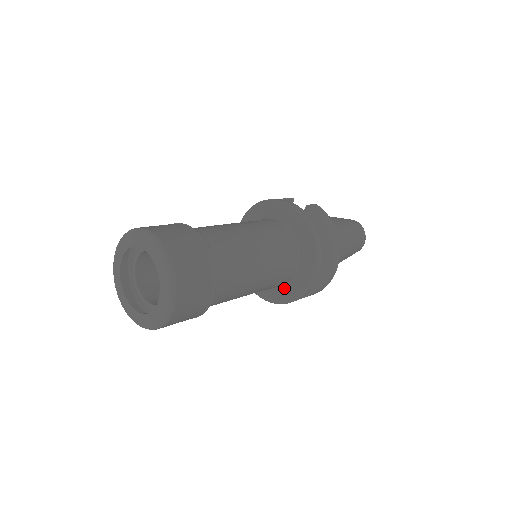
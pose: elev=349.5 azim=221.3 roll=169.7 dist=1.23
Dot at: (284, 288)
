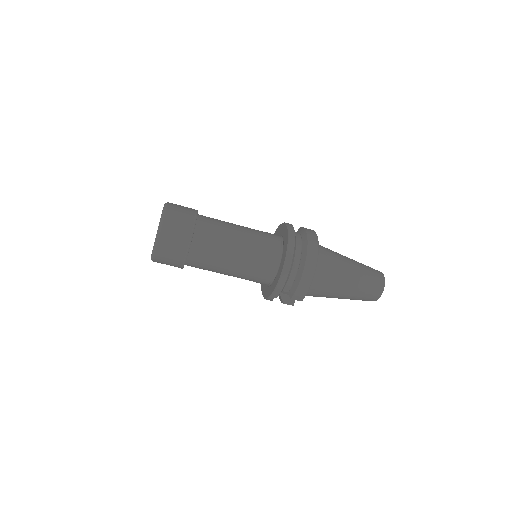
Dot at: (275, 278)
